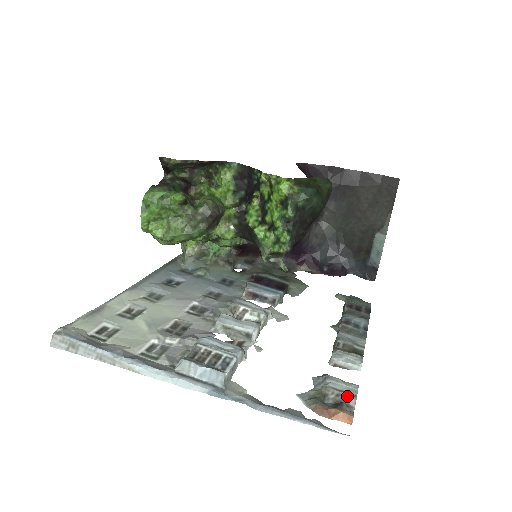
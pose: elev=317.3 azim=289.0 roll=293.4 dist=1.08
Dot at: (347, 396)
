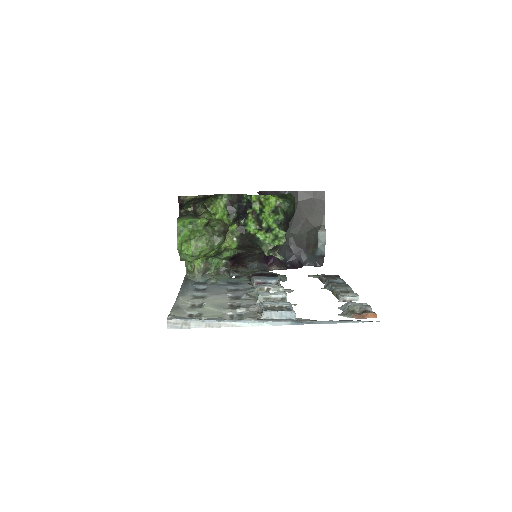
Dot at: (366, 307)
